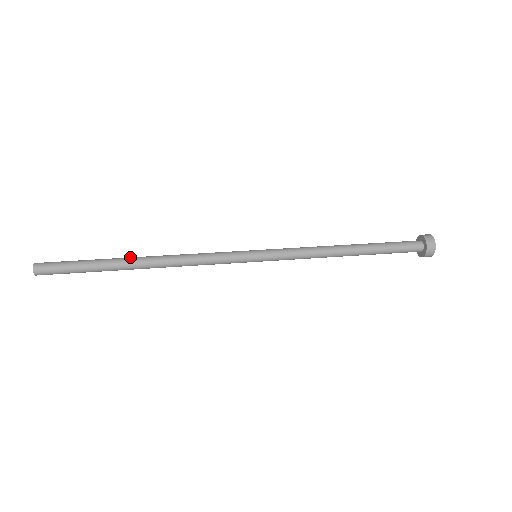
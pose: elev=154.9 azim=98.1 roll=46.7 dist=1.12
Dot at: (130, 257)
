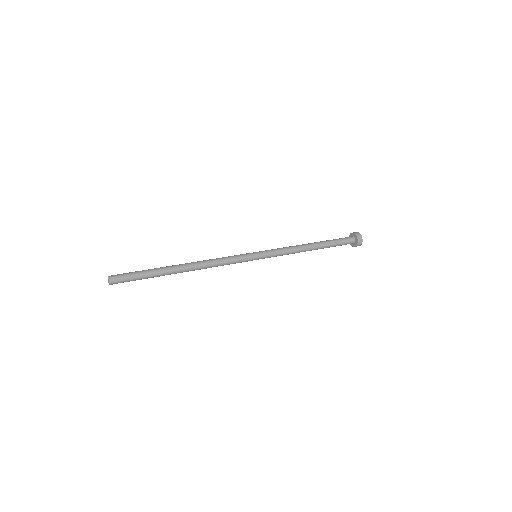
Dot at: occluded
